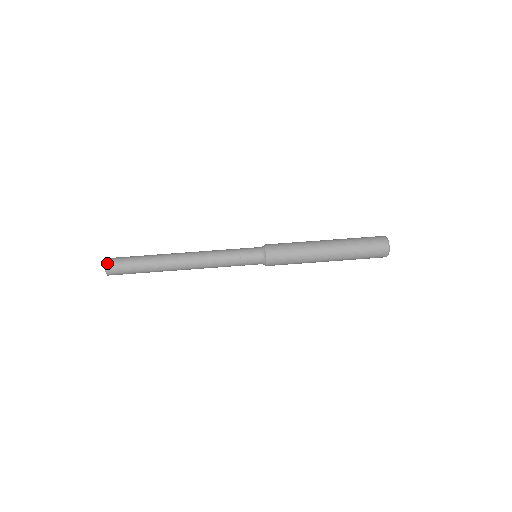
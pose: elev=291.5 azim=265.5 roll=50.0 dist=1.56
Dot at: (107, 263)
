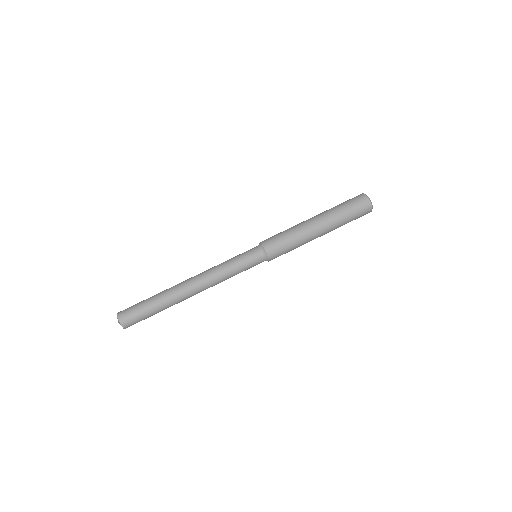
Dot at: (119, 314)
